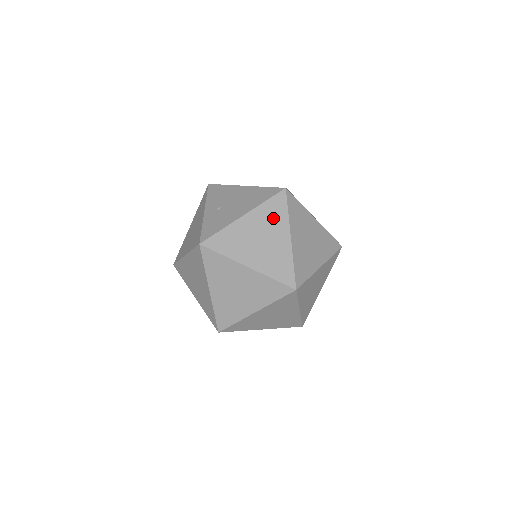
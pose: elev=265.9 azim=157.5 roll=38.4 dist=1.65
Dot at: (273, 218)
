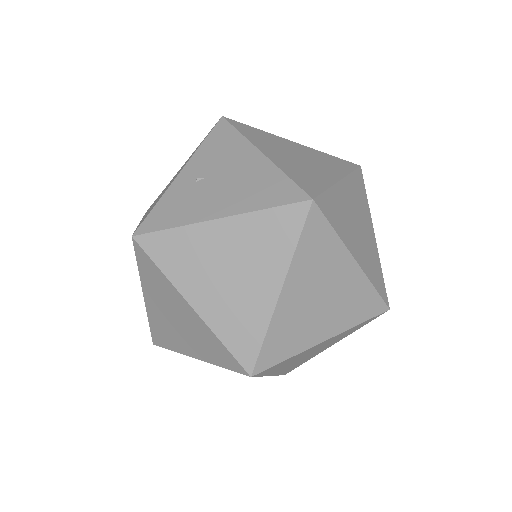
Dot at: (266, 245)
